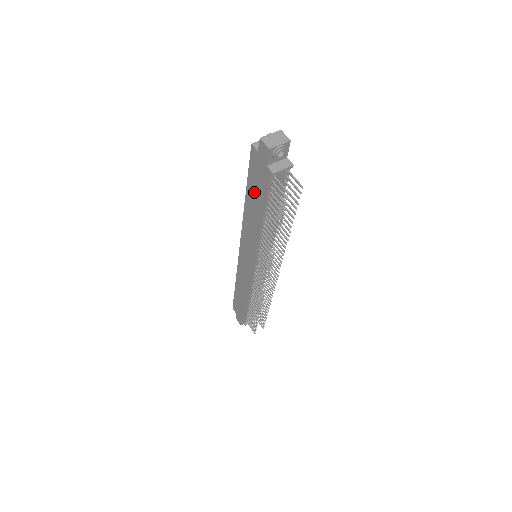
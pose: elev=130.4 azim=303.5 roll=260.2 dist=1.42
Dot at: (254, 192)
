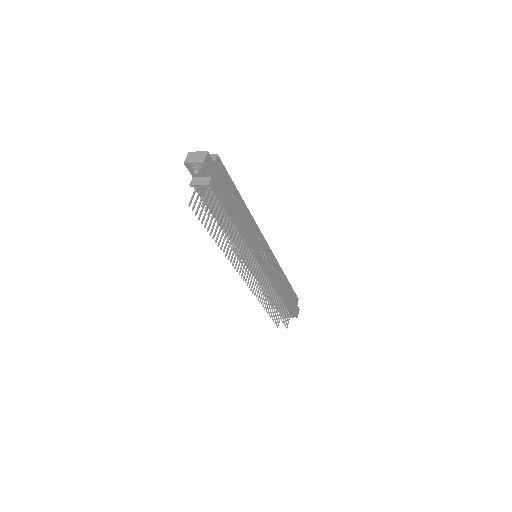
Dot at: occluded
